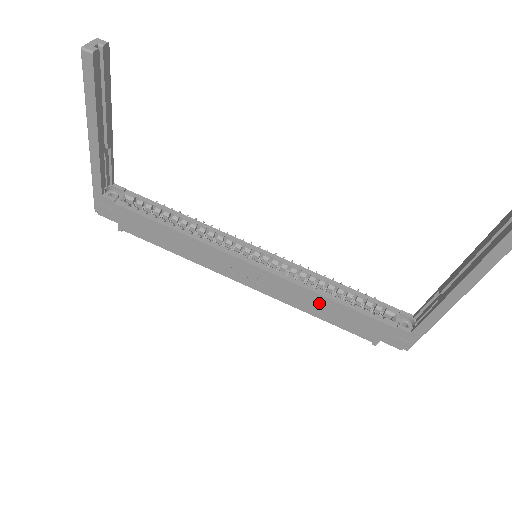
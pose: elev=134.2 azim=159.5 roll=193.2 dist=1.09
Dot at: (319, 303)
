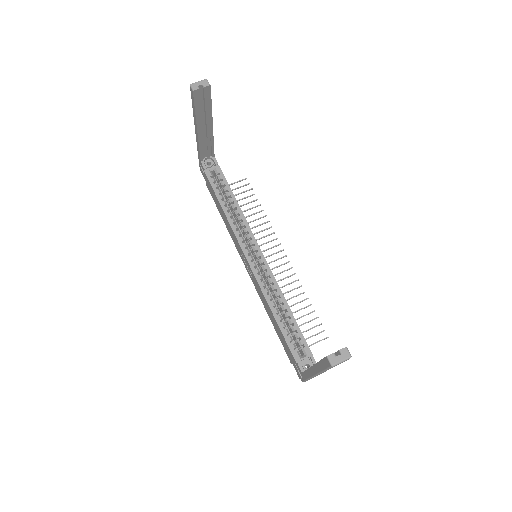
Dot at: (270, 311)
